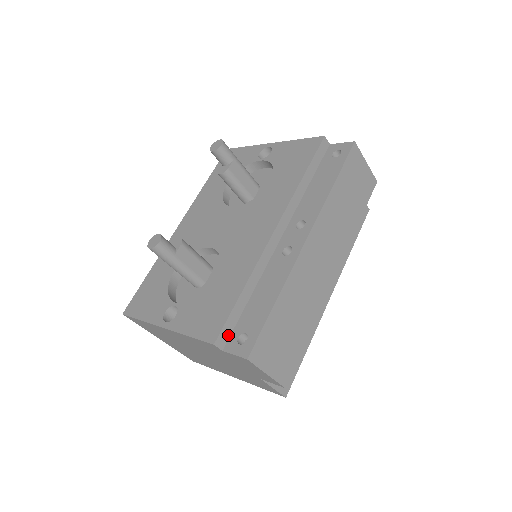
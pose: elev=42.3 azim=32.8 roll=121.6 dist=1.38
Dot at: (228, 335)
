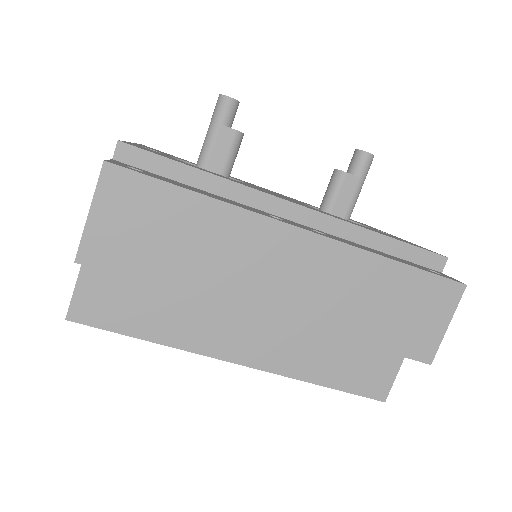
Dot at: (136, 163)
